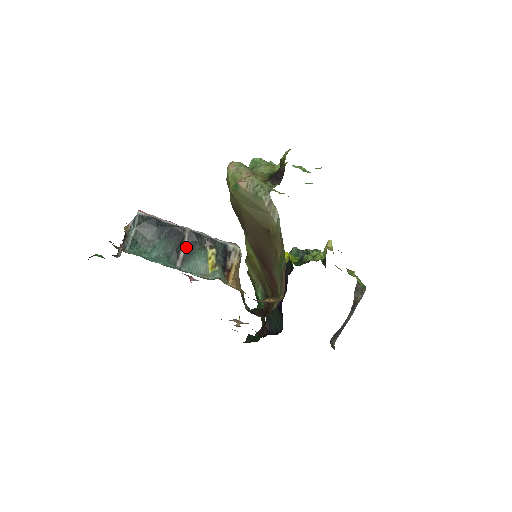
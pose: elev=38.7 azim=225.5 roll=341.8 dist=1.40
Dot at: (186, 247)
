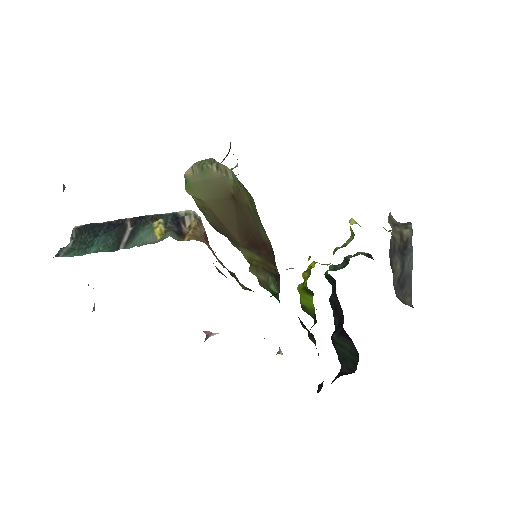
Dot at: (130, 233)
